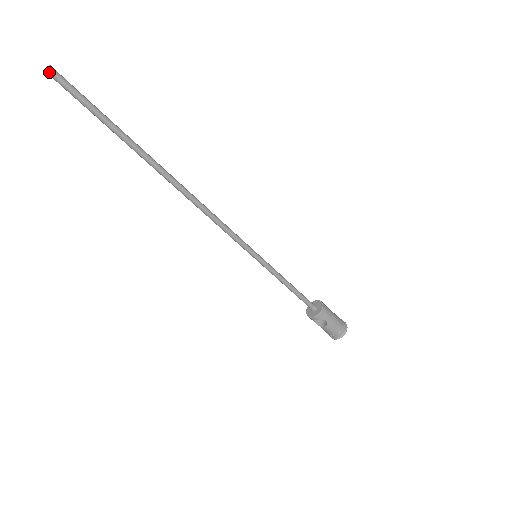
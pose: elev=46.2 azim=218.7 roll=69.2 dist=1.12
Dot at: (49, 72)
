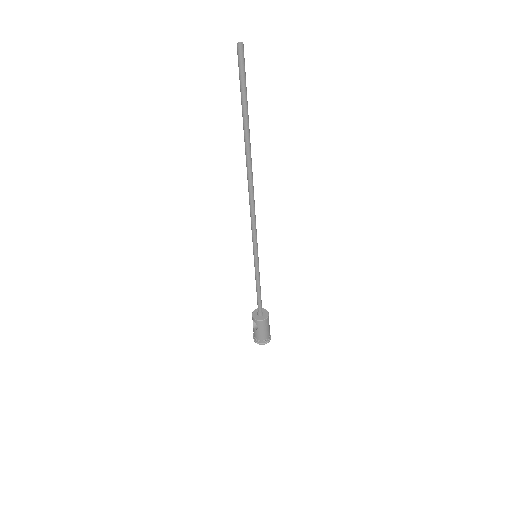
Dot at: (238, 48)
